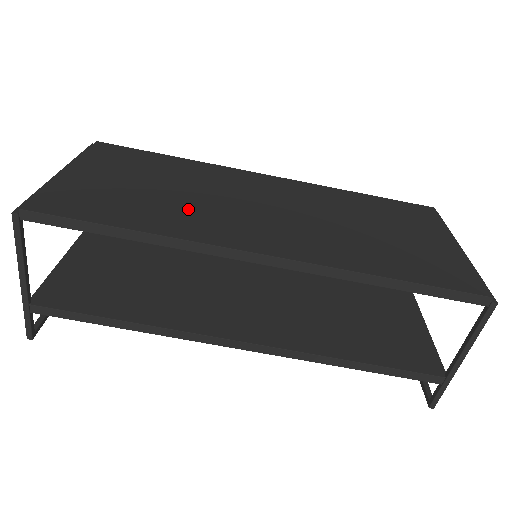
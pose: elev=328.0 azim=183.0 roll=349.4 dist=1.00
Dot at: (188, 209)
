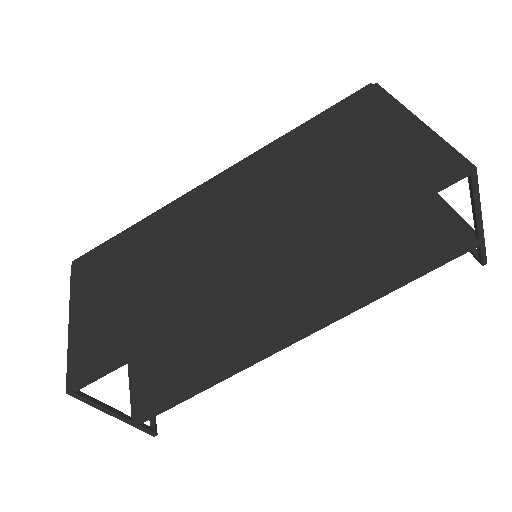
Dot at: (175, 281)
